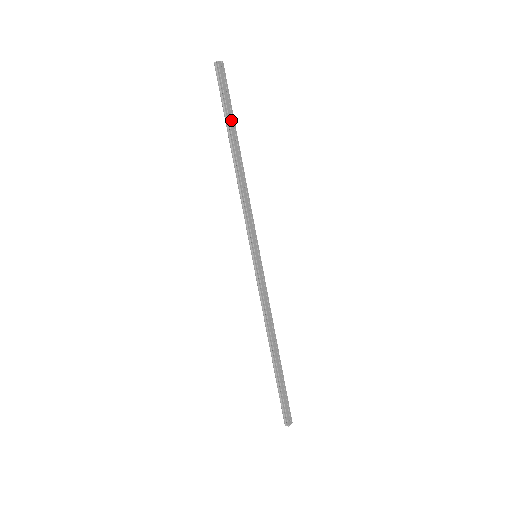
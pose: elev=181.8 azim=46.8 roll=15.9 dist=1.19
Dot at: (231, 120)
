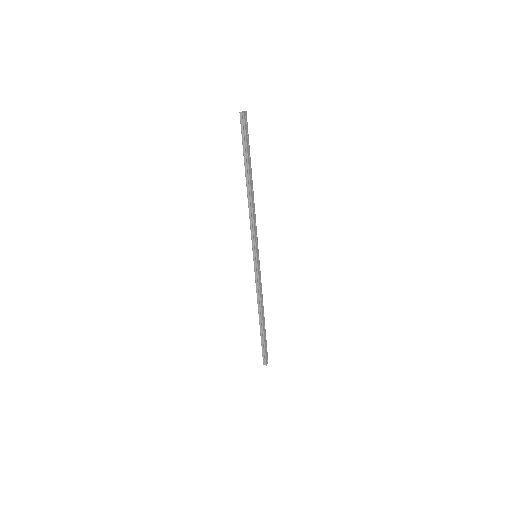
Dot at: (249, 158)
